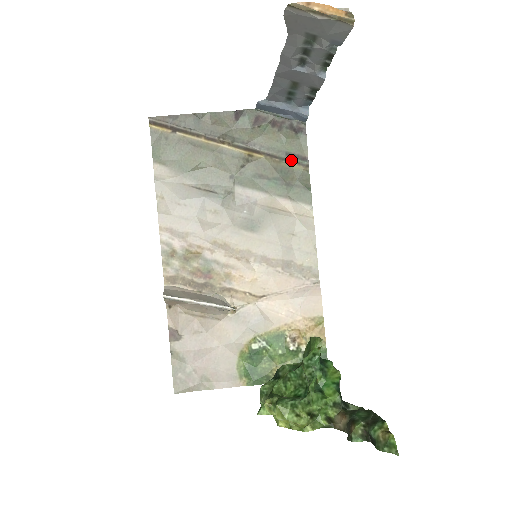
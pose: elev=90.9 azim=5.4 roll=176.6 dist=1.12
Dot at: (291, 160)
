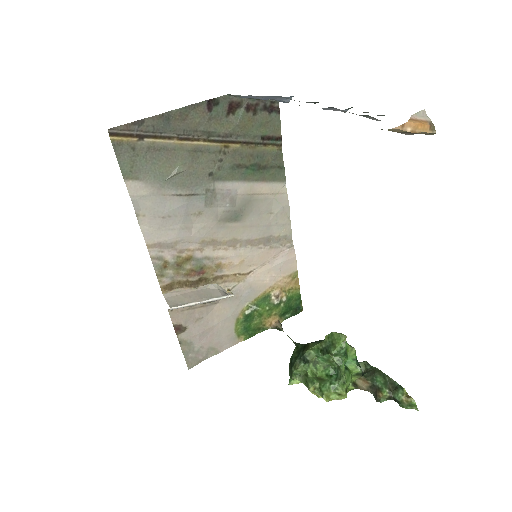
Dot at: (266, 143)
